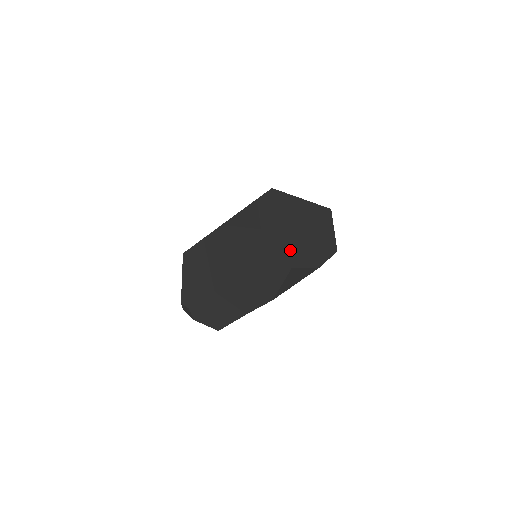
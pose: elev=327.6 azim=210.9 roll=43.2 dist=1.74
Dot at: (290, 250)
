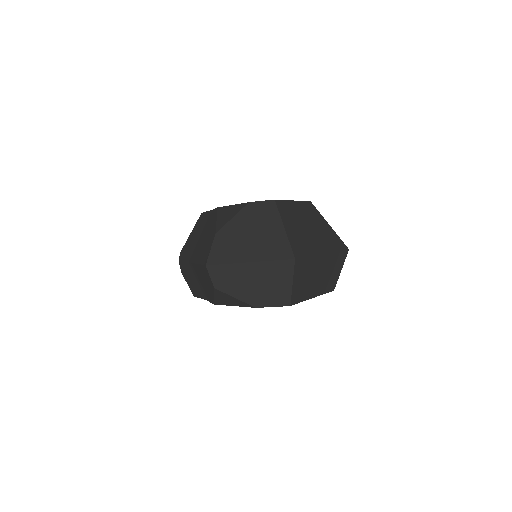
Dot at: (217, 271)
